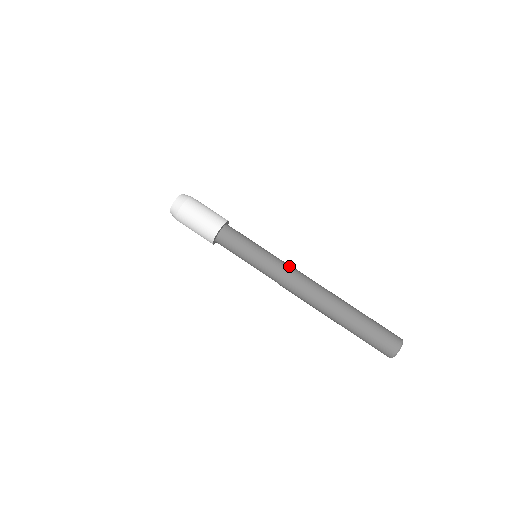
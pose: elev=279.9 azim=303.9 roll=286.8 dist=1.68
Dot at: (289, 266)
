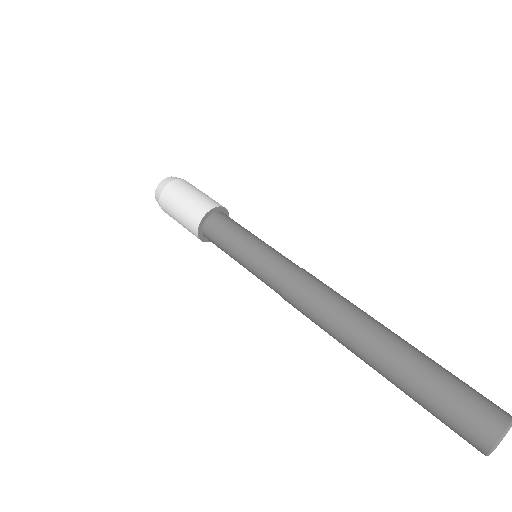
Dot at: (295, 271)
